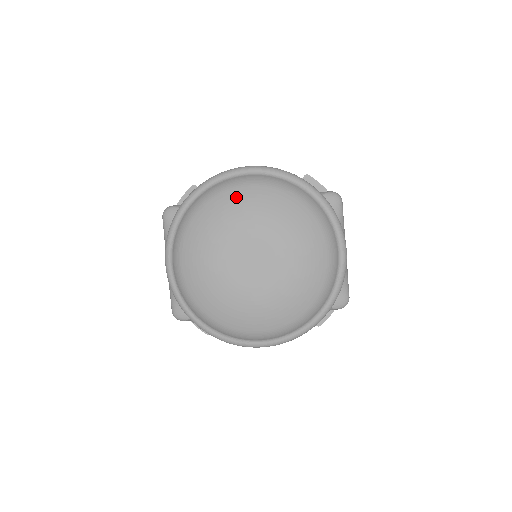
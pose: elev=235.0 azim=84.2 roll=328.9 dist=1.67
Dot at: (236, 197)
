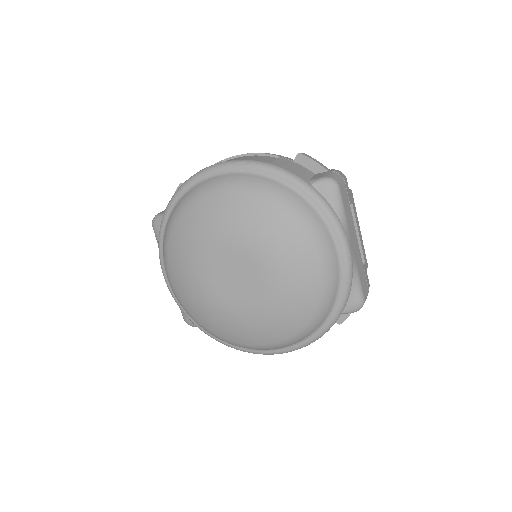
Dot at: (205, 208)
